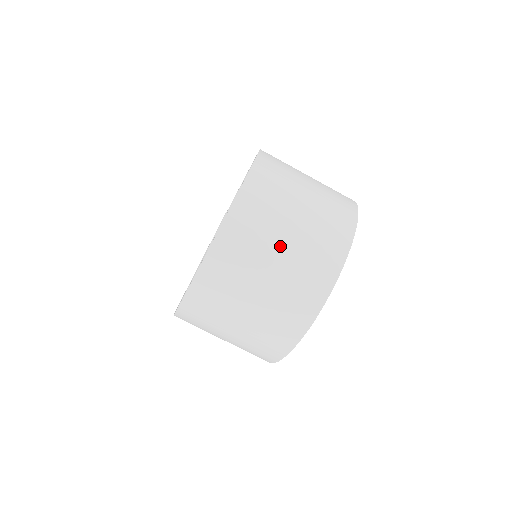
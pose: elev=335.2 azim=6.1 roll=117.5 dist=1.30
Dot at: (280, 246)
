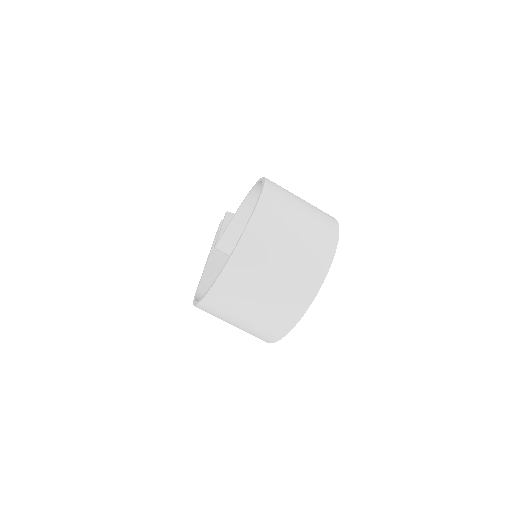
Dot at: (281, 260)
